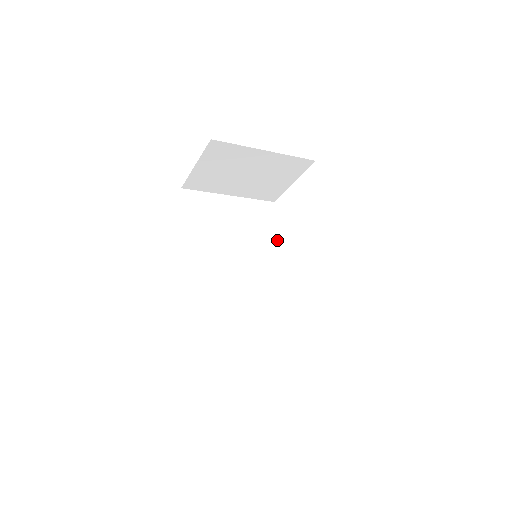
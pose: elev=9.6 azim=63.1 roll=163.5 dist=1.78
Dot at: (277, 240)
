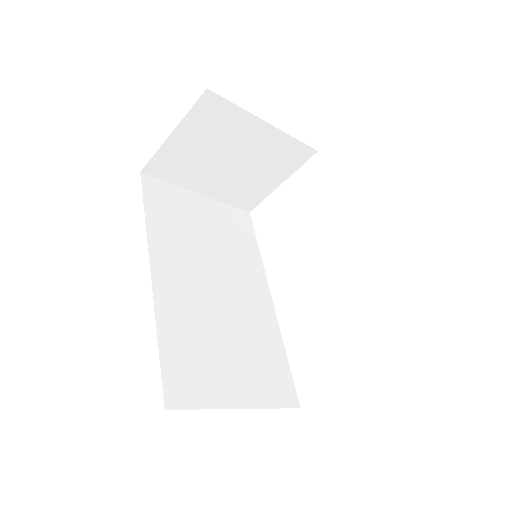
Dot at: (258, 255)
